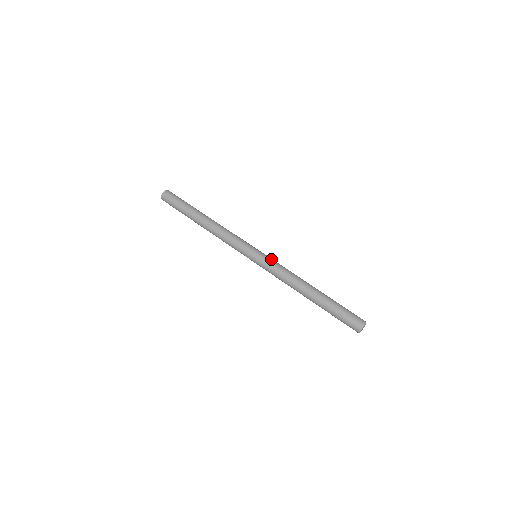
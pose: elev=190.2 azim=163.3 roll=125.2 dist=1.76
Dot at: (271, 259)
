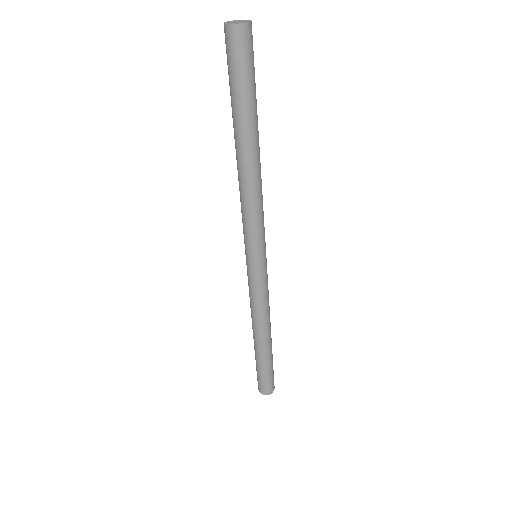
Dot at: (257, 283)
